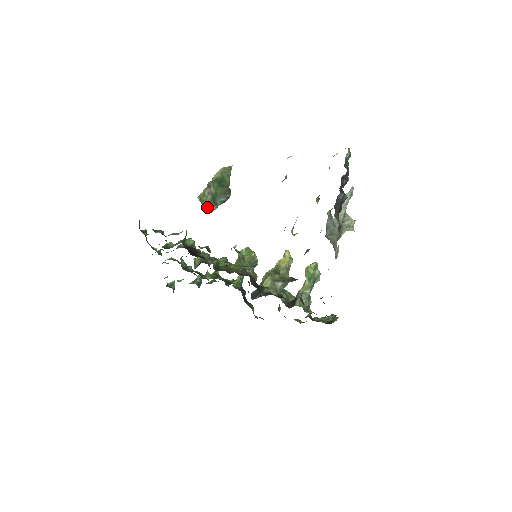
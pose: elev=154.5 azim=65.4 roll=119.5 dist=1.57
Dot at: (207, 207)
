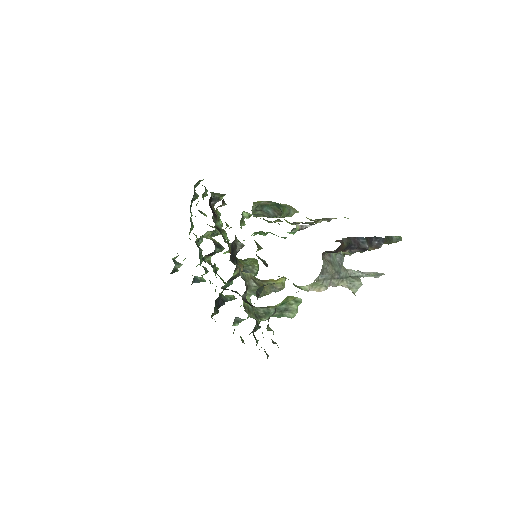
Dot at: (254, 207)
